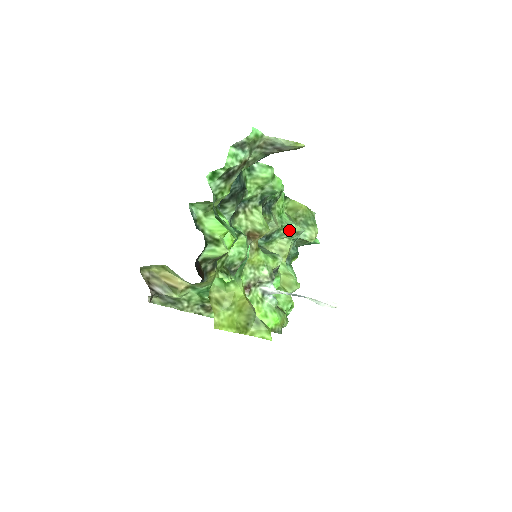
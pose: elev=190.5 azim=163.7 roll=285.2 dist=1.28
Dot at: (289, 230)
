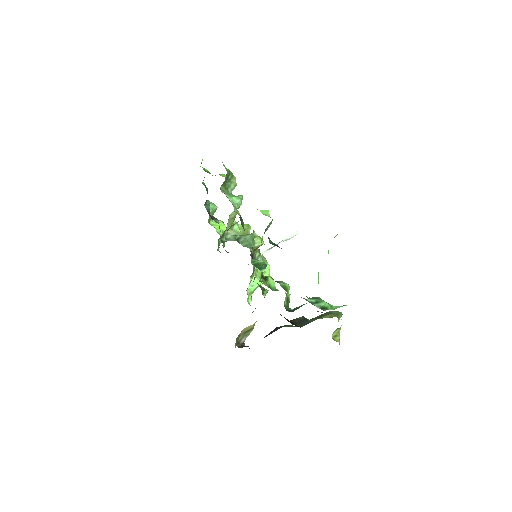
Dot at: (239, 207)
